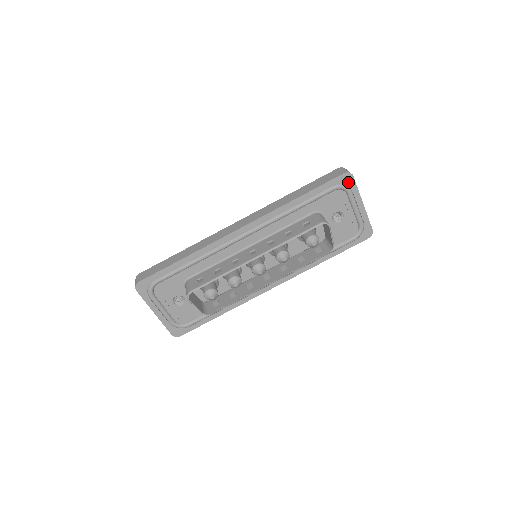
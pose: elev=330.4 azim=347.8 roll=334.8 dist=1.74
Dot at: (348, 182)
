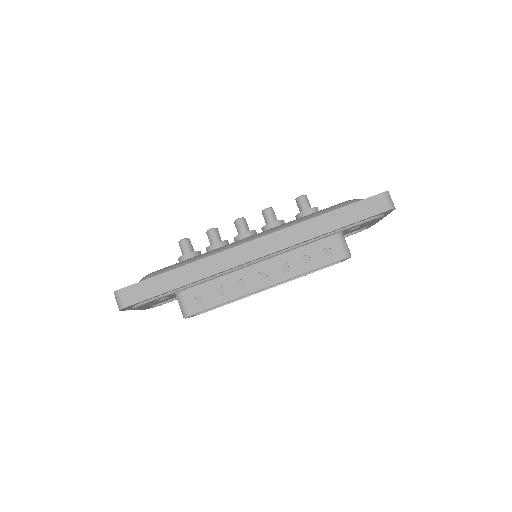
Dot at: (386, 212)
